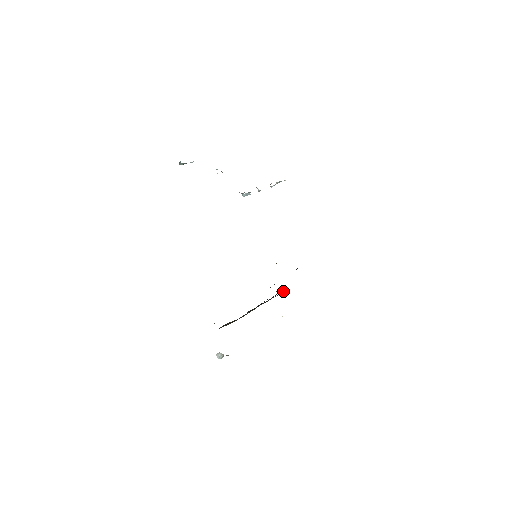
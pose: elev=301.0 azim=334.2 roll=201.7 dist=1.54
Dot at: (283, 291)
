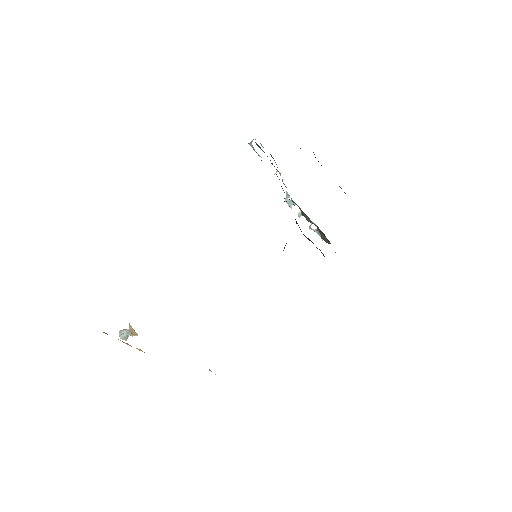
Dot at: occluded
